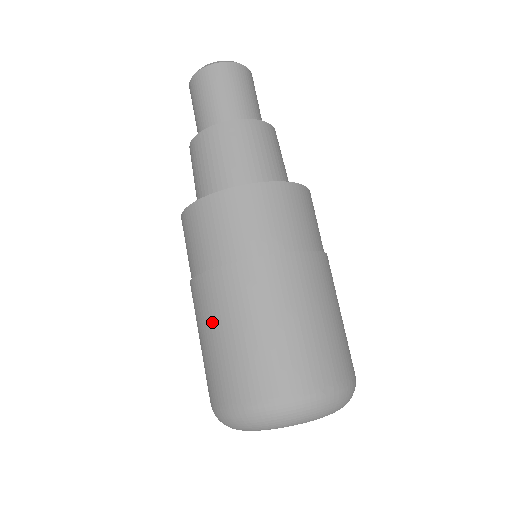
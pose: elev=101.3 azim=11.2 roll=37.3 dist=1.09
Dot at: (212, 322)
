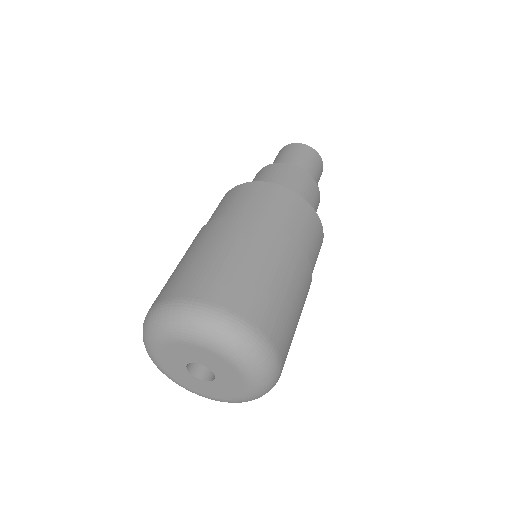
Dot at: (236, 246)
